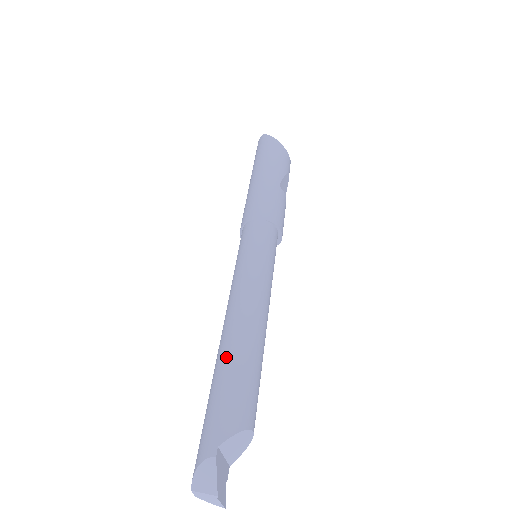
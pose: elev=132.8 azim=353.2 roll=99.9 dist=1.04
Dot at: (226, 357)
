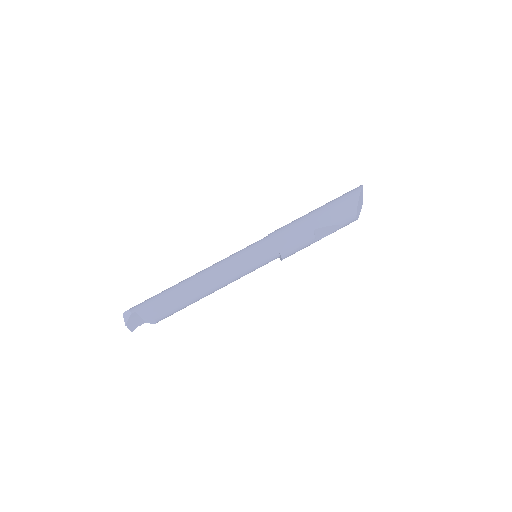
Dot at: (176, 286)
